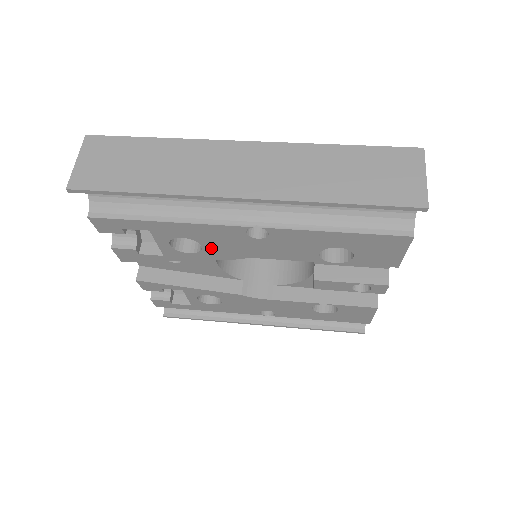
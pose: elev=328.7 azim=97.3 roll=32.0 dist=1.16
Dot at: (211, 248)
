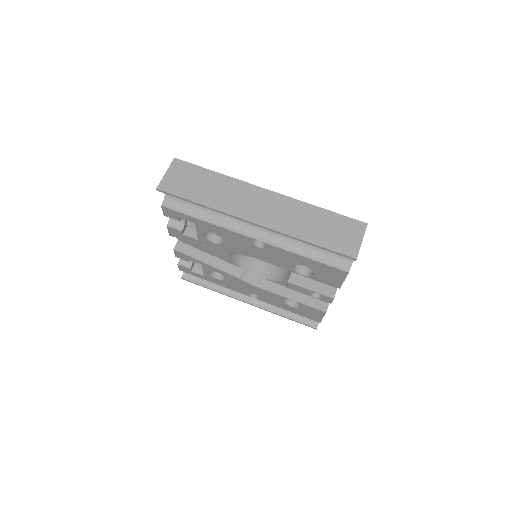
Dot at: (229, 244)
